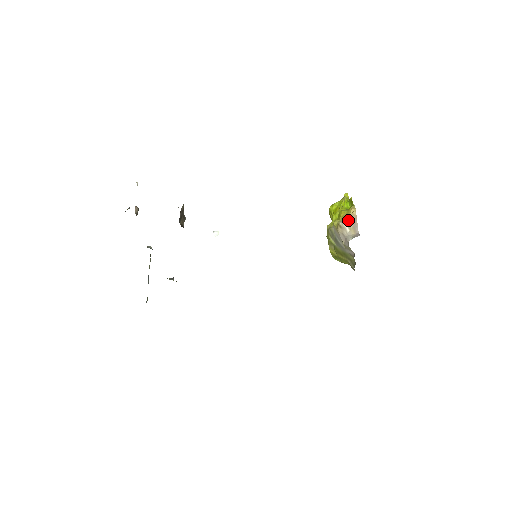
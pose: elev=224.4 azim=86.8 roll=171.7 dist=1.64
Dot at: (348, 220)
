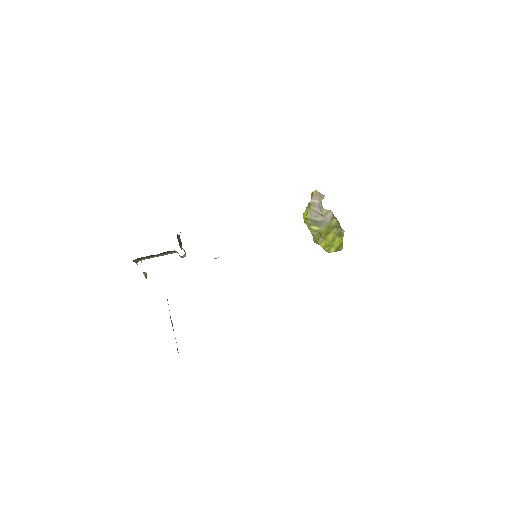
Dot at: (314, 197)
